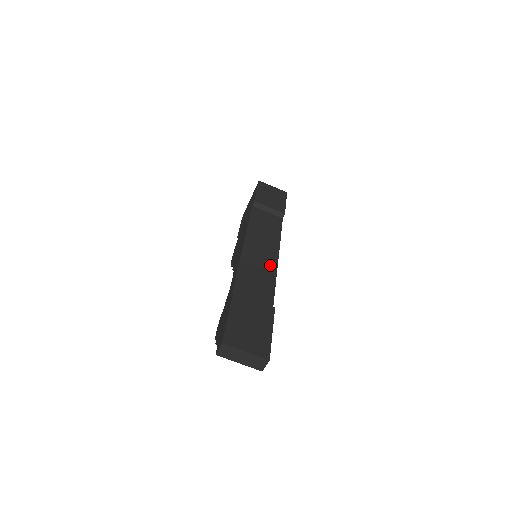
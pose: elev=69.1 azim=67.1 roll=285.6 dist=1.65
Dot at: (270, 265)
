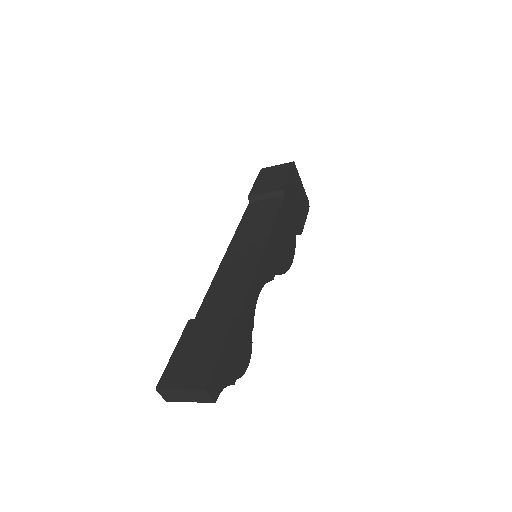
Dot at: (250, 263)
